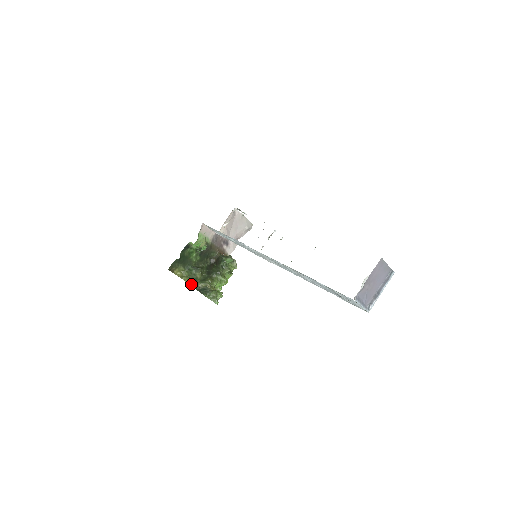
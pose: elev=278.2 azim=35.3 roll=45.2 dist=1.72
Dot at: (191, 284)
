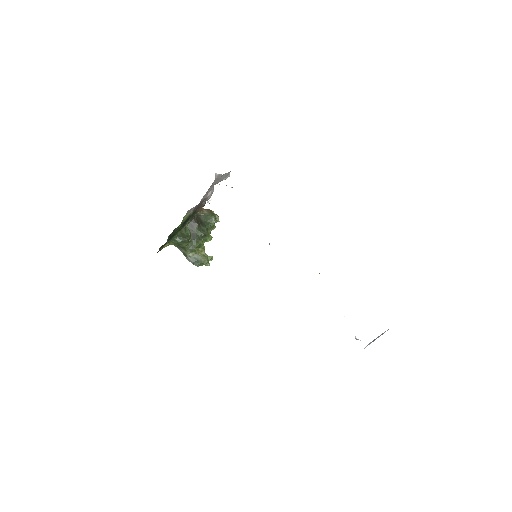
Dot at: occluded
